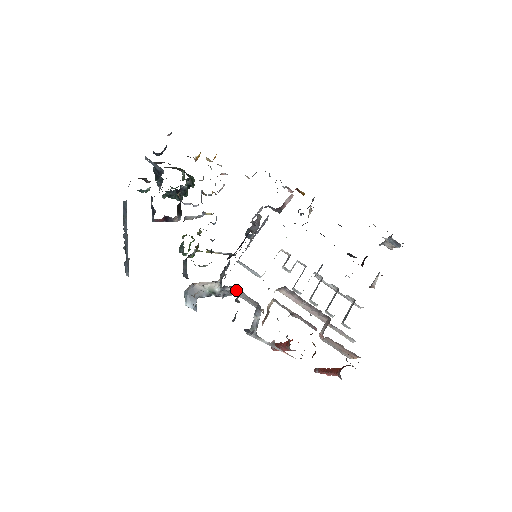
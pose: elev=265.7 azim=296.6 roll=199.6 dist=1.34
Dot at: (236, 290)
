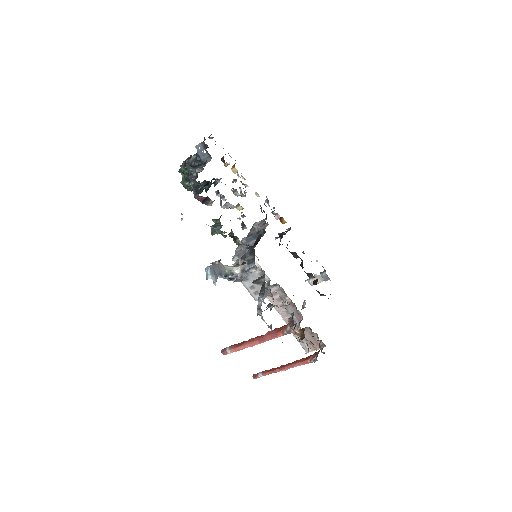
Dot at: (253, 275)
